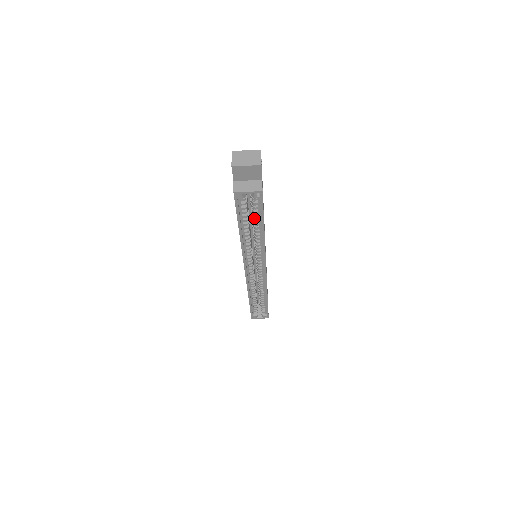
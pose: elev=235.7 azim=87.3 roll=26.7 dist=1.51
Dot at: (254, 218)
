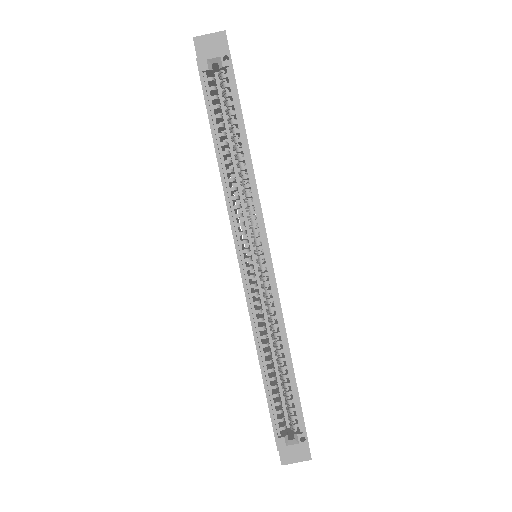
Dot at: (231, 121)
